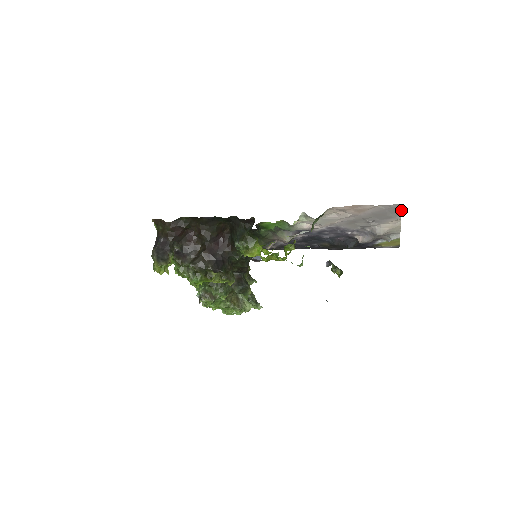
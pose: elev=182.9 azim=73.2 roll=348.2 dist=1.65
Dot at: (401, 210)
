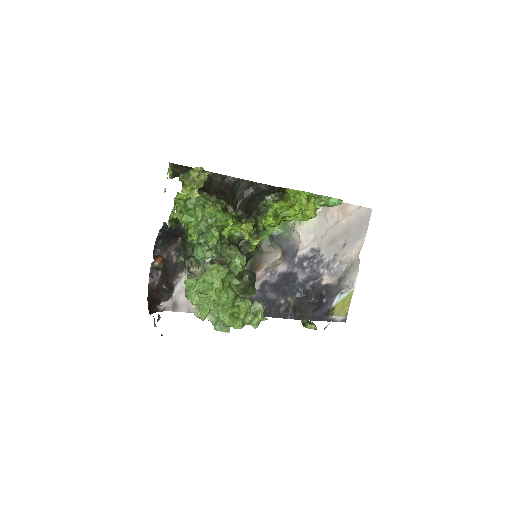
Dot at: (368, 223)
